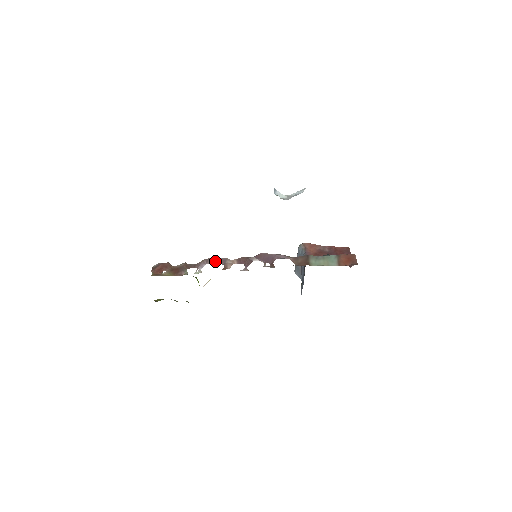
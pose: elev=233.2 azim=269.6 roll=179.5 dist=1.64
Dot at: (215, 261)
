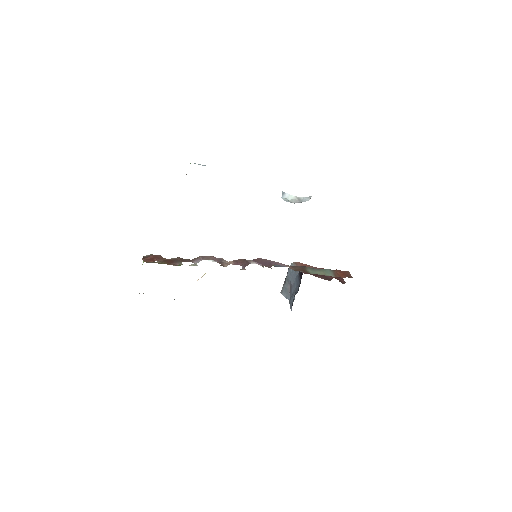
Dot at: (211, 259)
